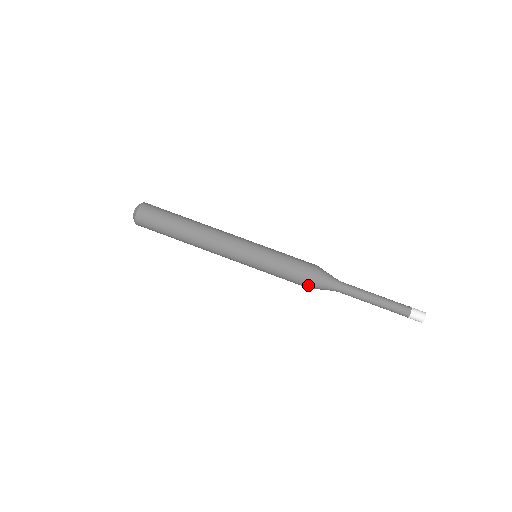
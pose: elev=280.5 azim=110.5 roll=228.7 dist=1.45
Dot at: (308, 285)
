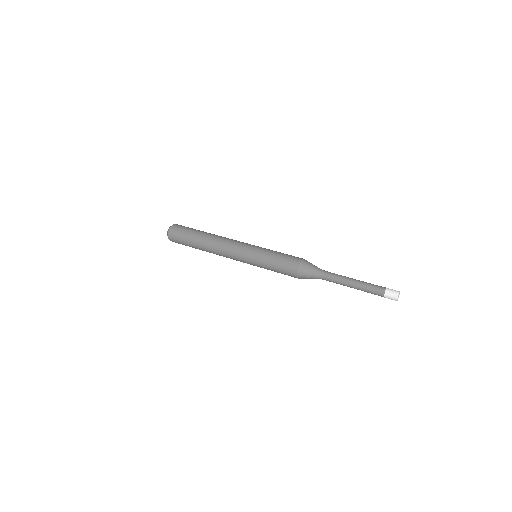
Dot at: (295, 275)
